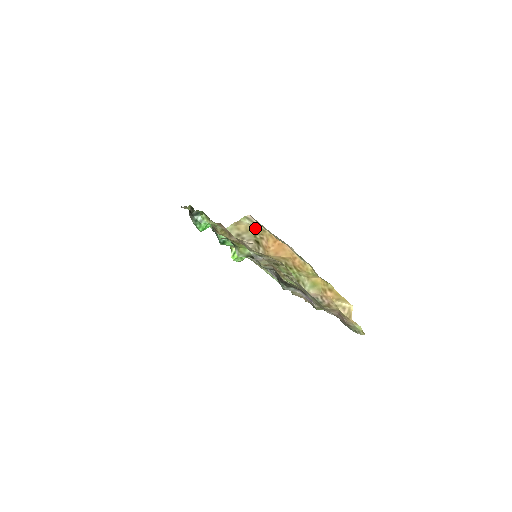
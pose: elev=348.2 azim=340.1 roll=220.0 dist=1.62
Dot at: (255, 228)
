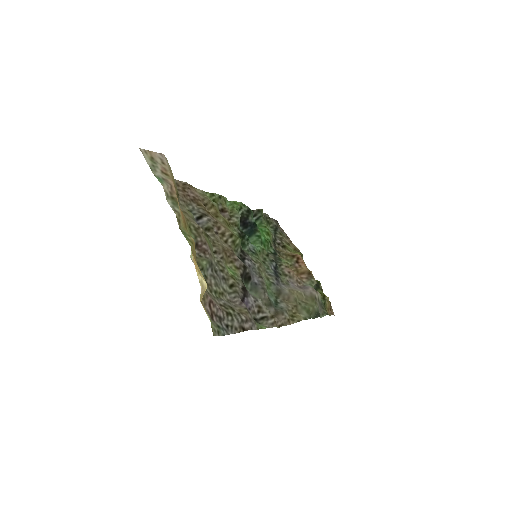
Dot at: (172, 174)
